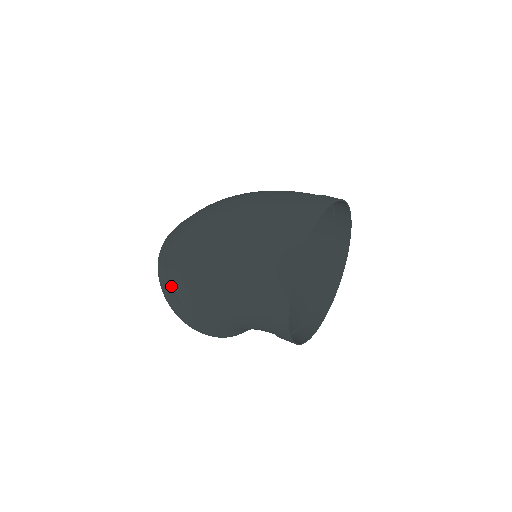
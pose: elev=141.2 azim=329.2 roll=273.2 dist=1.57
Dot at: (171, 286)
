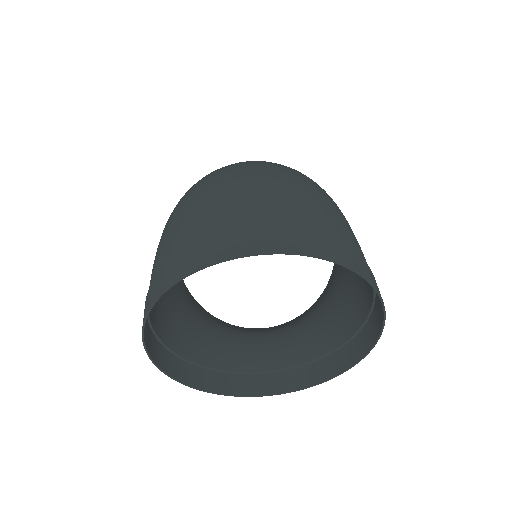
Dot at: occluded
